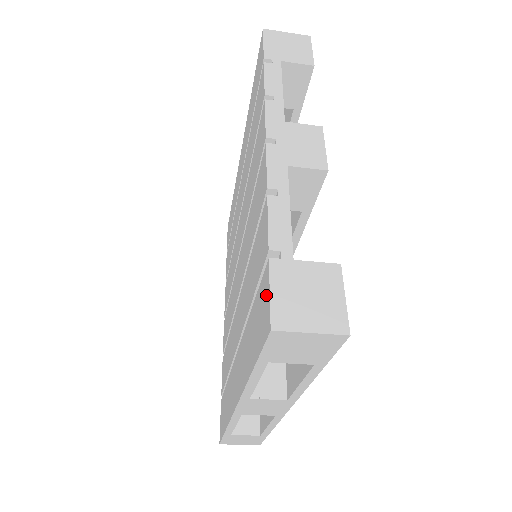
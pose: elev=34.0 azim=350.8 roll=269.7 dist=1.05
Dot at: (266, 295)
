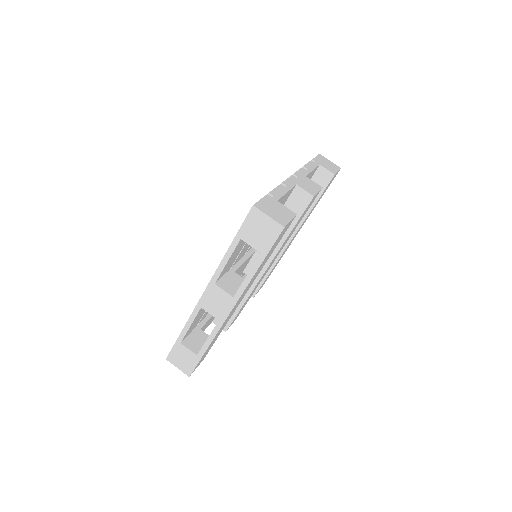
Dot at: occluded
